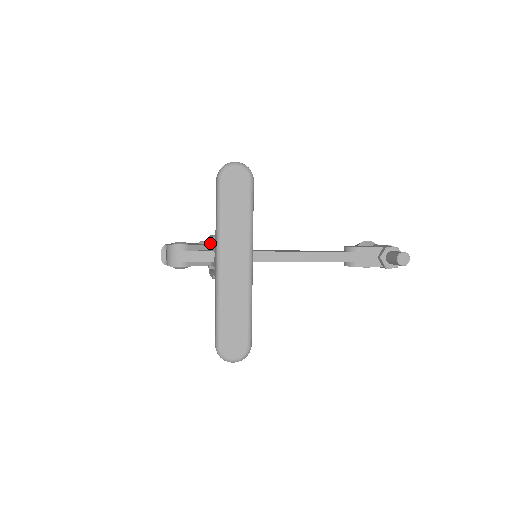
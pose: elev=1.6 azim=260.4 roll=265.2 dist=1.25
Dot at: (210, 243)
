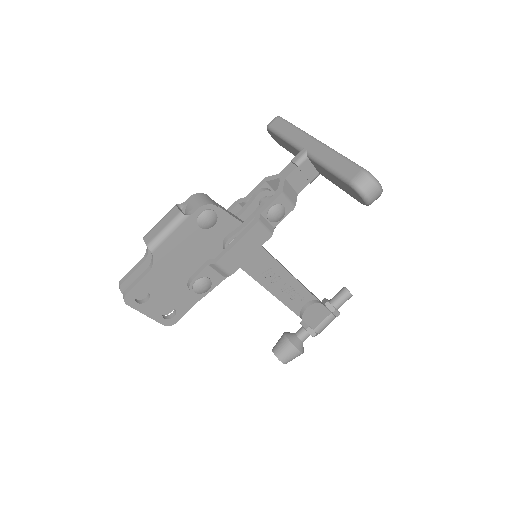
Dot at: occluded
